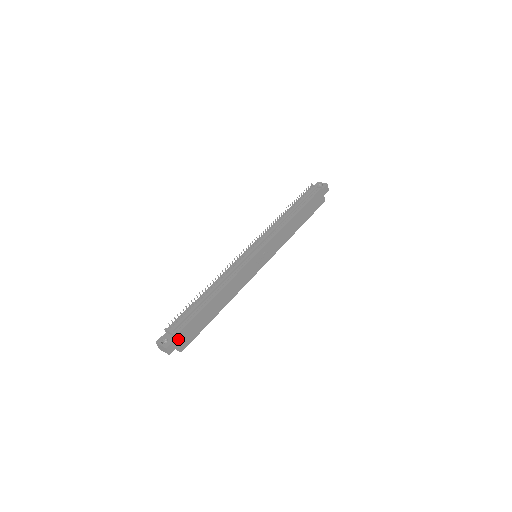
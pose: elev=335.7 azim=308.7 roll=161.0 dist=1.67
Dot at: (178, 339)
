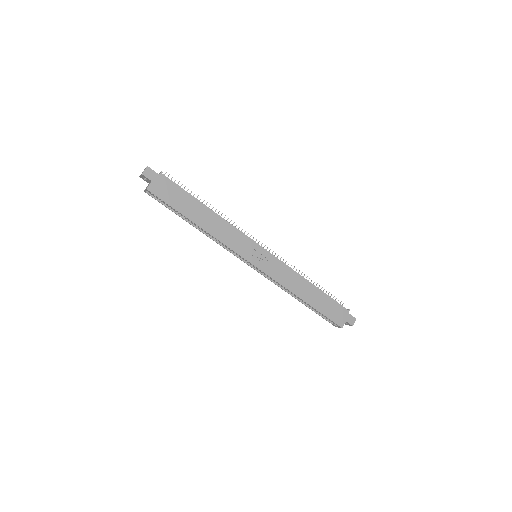
Dot at: (158, 178)
